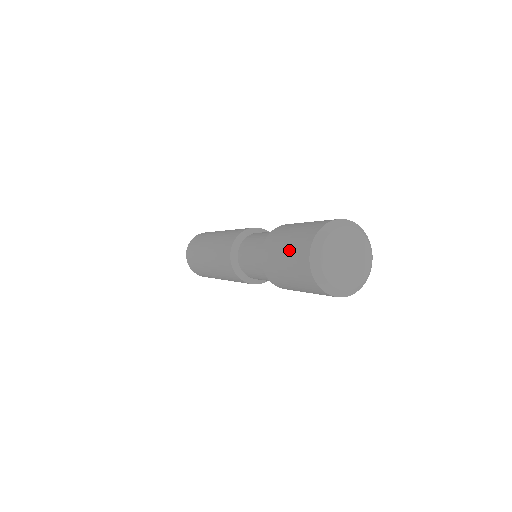
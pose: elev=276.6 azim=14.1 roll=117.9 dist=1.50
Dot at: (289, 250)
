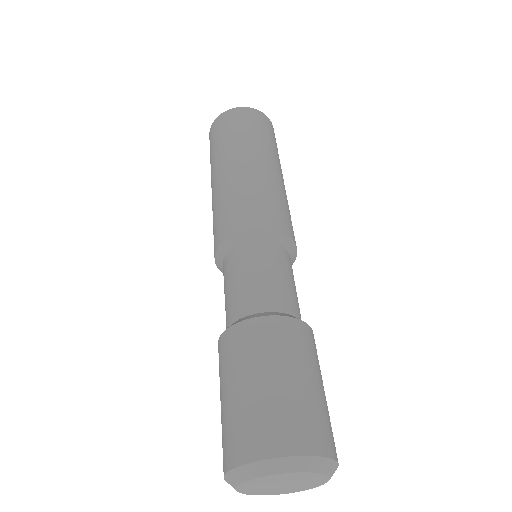
Dot at: (222, 417)
